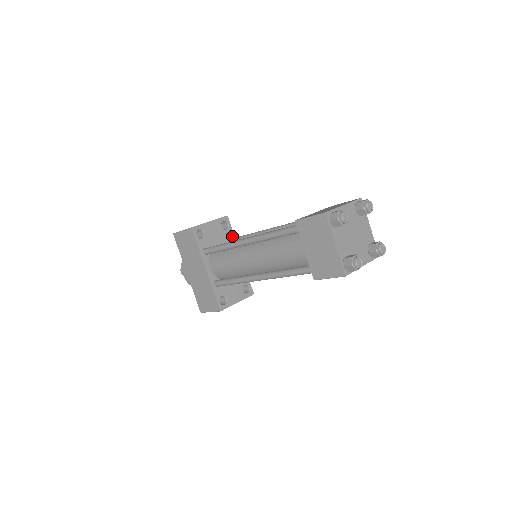
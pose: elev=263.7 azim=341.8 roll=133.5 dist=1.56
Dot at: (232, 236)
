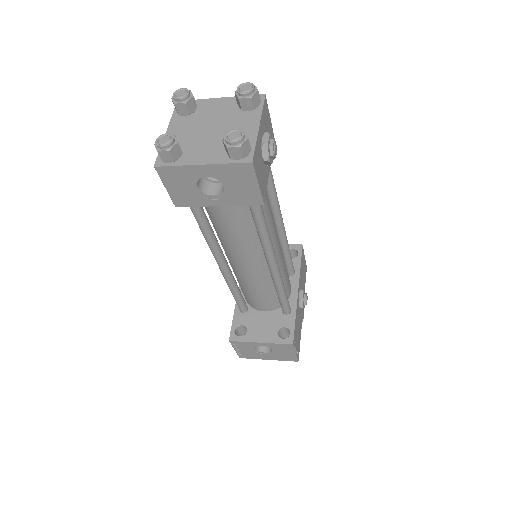
Dot at: (297, 267)
